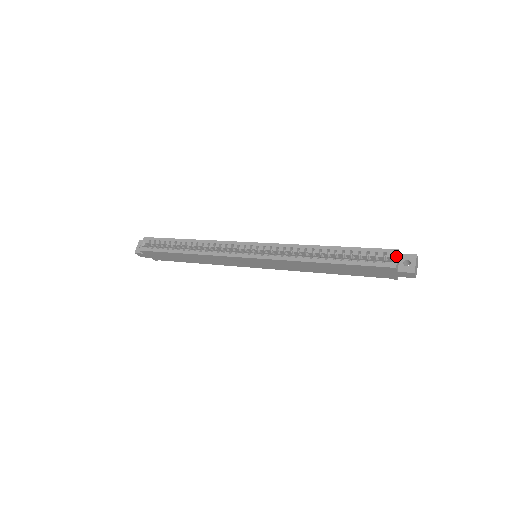
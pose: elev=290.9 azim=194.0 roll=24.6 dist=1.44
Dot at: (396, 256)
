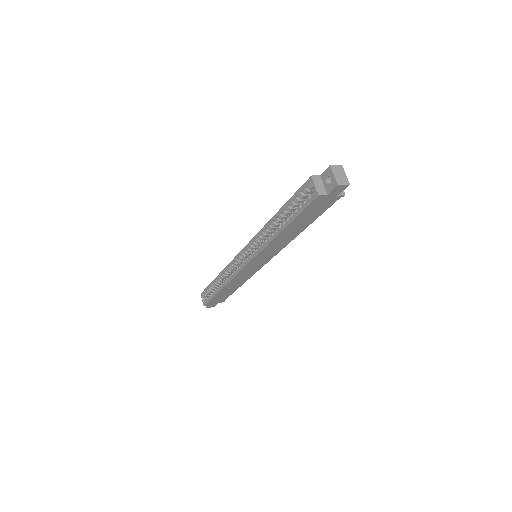
Dot at: (313, 184)
